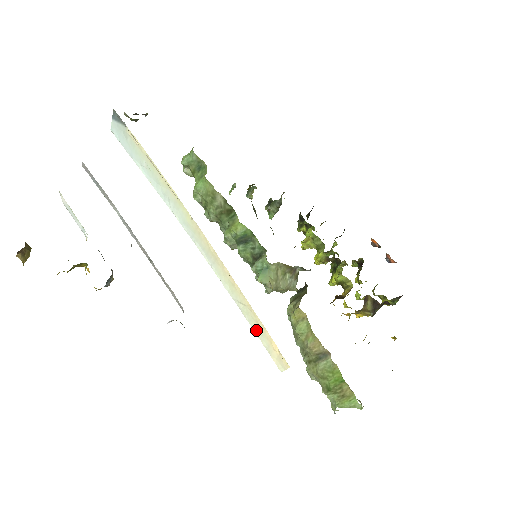
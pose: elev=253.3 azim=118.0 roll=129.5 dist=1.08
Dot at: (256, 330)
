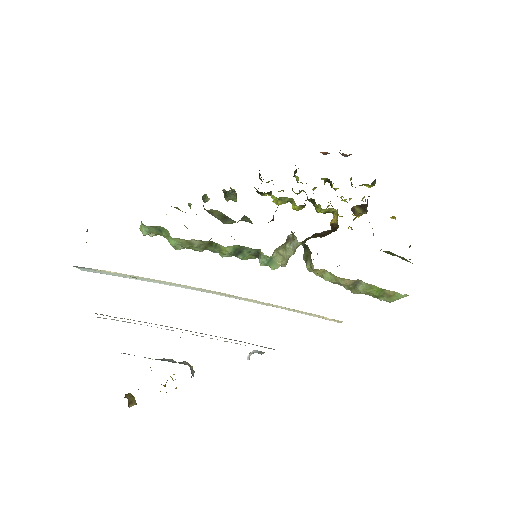
Dot at: (302, 313)
